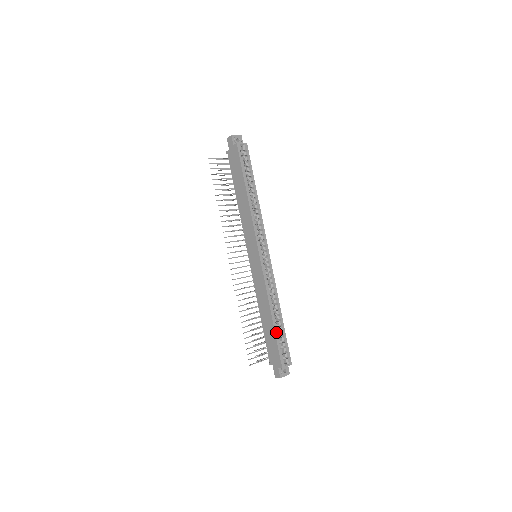
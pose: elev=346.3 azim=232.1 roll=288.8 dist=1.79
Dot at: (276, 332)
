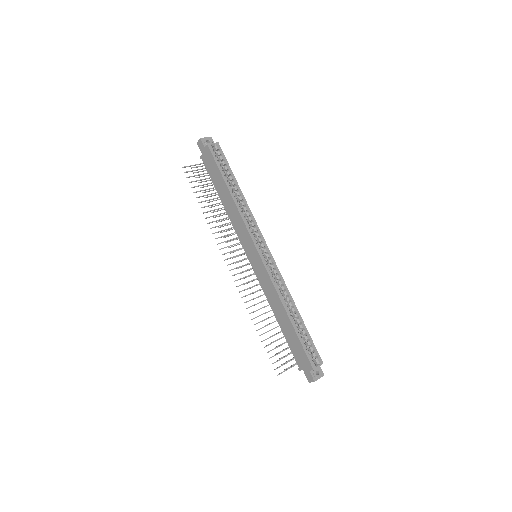
Dot at: (297, 331)
